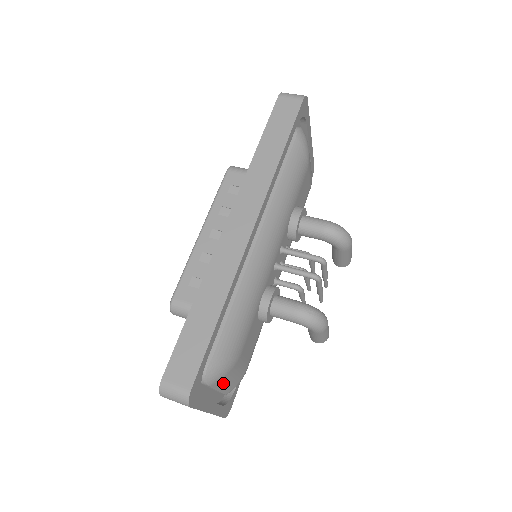
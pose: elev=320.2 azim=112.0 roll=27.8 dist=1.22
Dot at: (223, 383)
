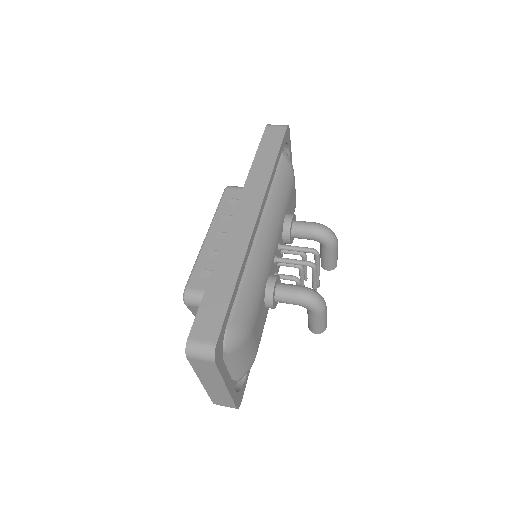
Dot at: (239, 357)
